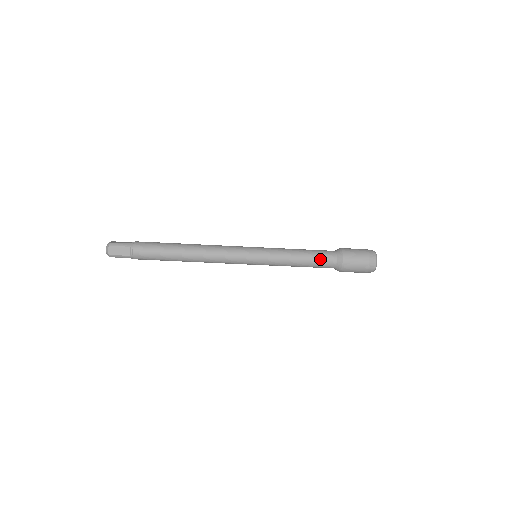
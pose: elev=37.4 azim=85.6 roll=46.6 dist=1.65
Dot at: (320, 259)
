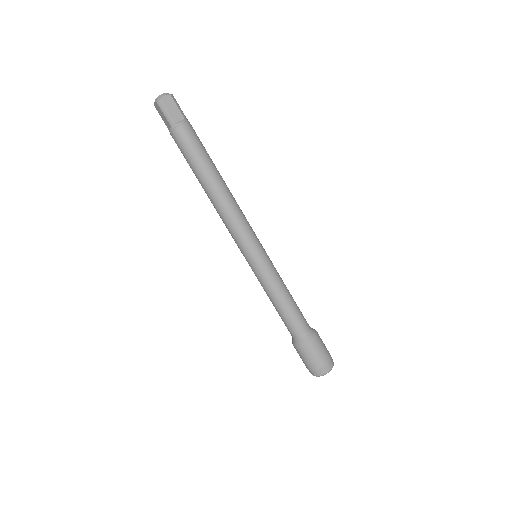
Dot at: (298, 317)
